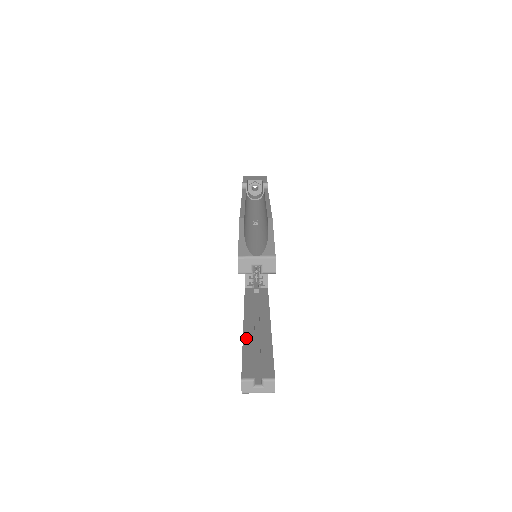
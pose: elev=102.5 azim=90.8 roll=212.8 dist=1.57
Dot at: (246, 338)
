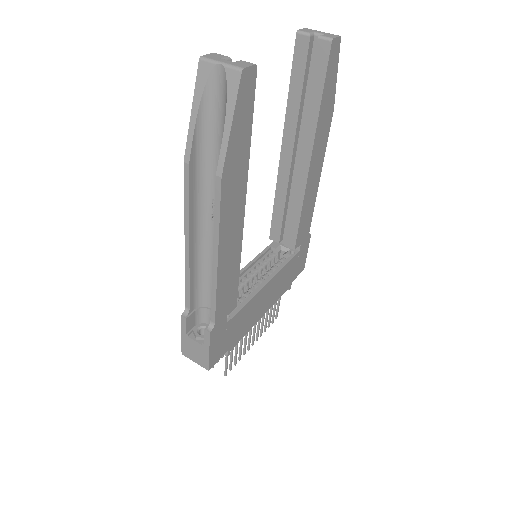
Dot at: occluded
